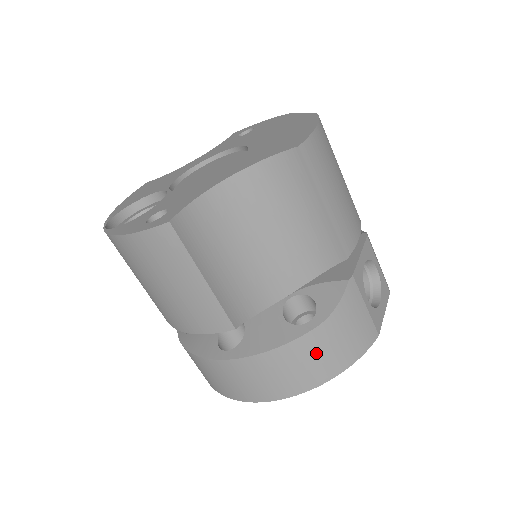
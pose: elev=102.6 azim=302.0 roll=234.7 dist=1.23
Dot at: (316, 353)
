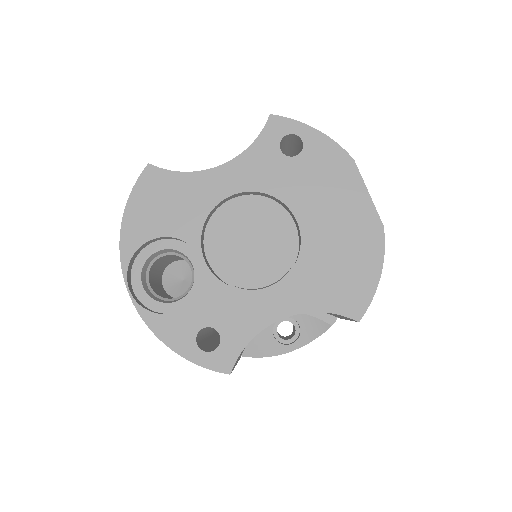
Dot at: occluded
